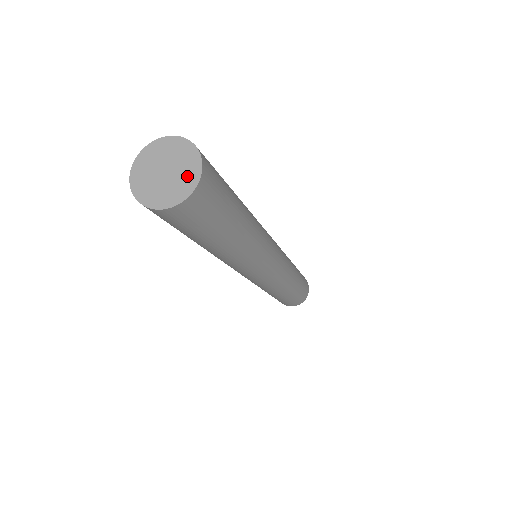
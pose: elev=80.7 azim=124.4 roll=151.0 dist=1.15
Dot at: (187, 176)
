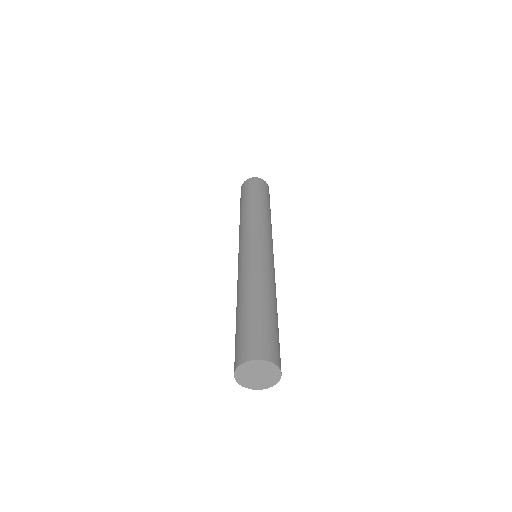
Dot at: (267, 383)
